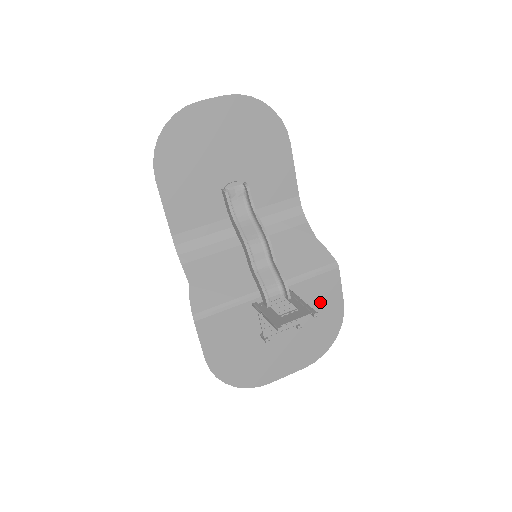
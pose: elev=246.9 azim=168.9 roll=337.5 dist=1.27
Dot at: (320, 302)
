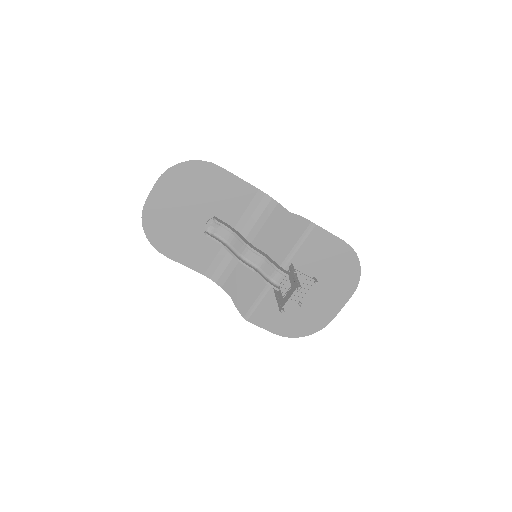
Dot at: (323, 254)
